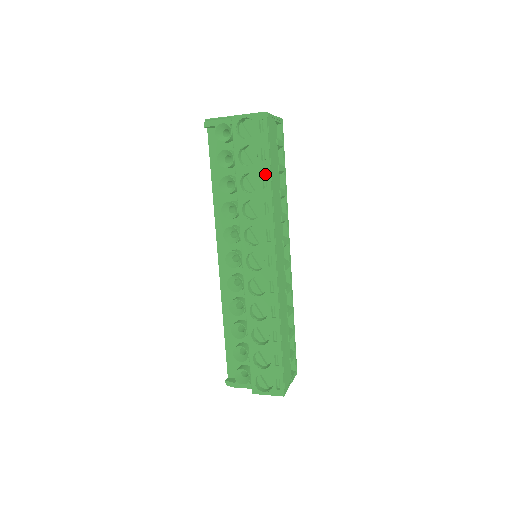
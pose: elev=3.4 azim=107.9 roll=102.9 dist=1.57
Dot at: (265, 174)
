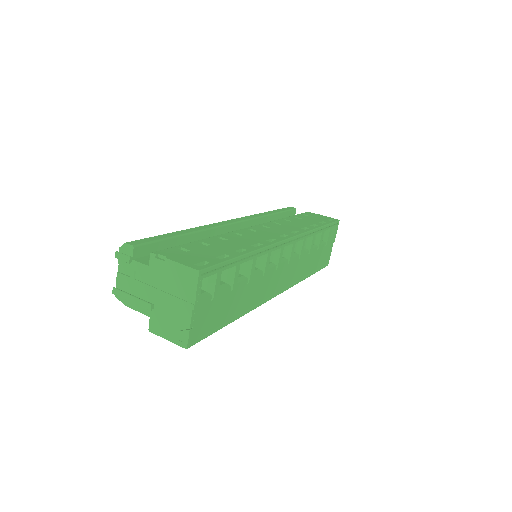
Dot at: occluded
